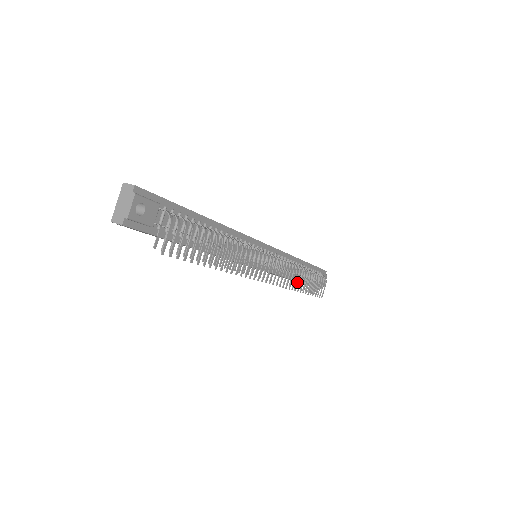
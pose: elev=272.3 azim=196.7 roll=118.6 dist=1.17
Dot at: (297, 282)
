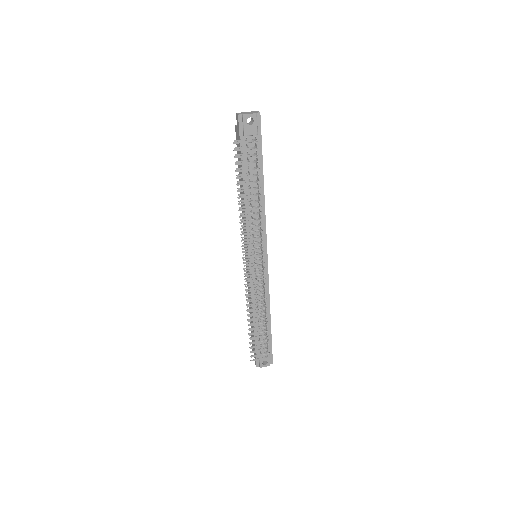
Dot at: (254, 308)
